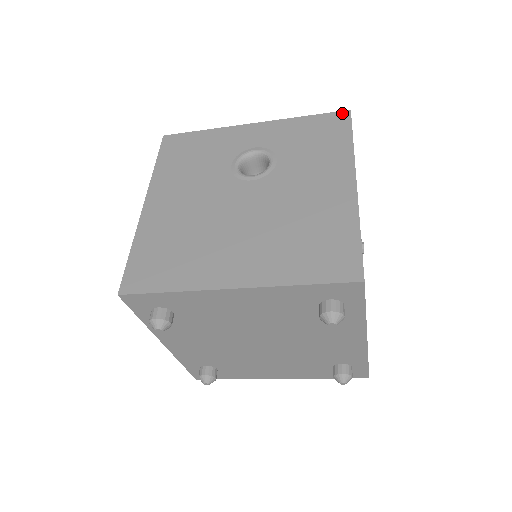
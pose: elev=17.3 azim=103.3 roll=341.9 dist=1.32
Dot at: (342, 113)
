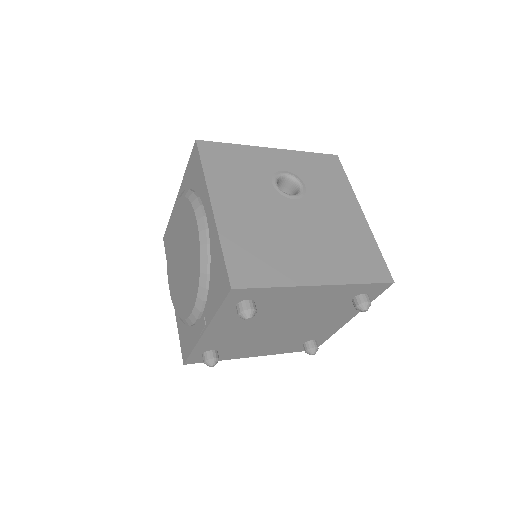
Dot at: (333, 156)
